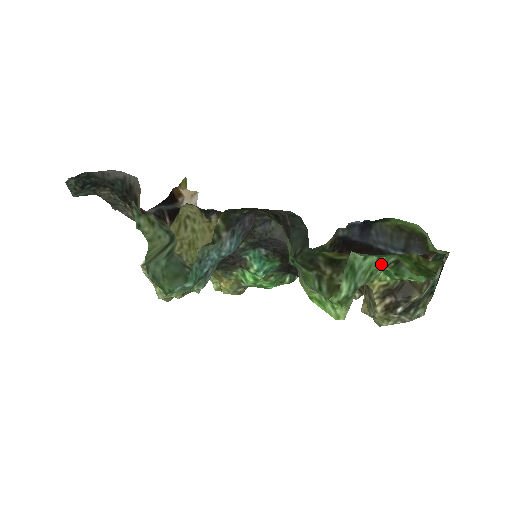
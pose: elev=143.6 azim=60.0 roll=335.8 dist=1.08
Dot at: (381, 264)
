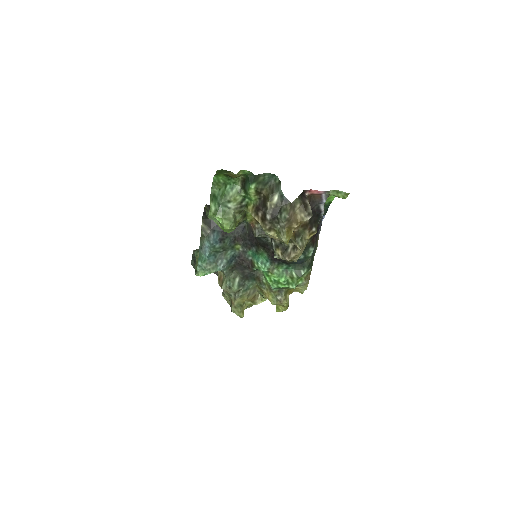
Dot at: (229, 190)
